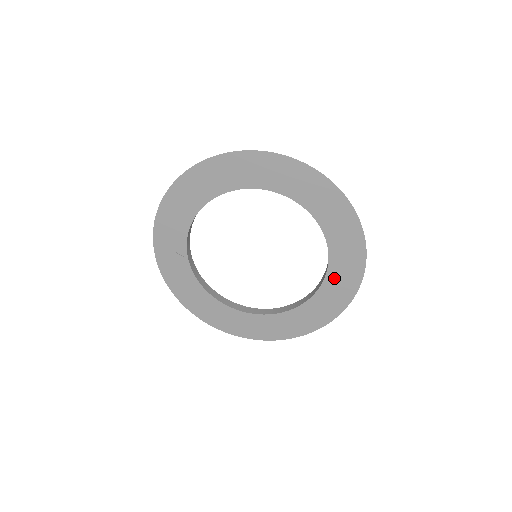
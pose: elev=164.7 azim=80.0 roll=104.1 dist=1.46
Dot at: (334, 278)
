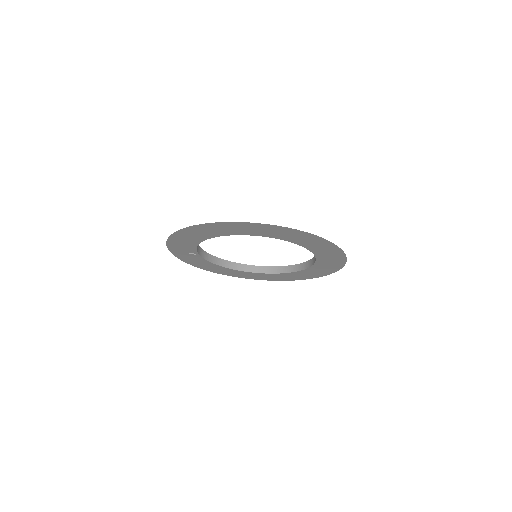
Dot at: (321, 265)
